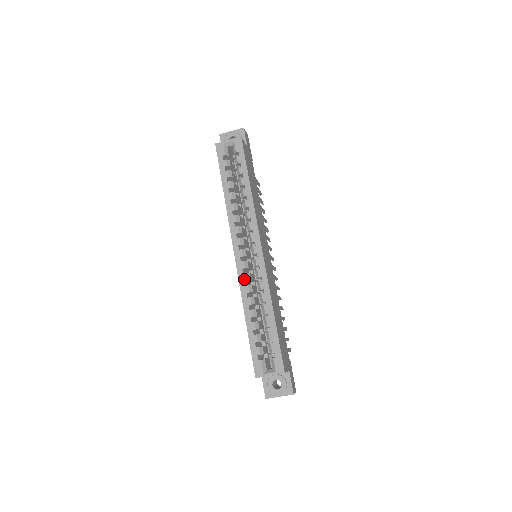
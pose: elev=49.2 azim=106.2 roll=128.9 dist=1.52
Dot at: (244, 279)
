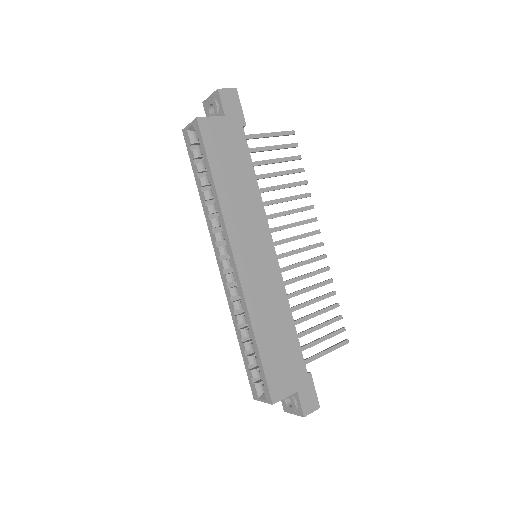
Dot at: (229, 295)
